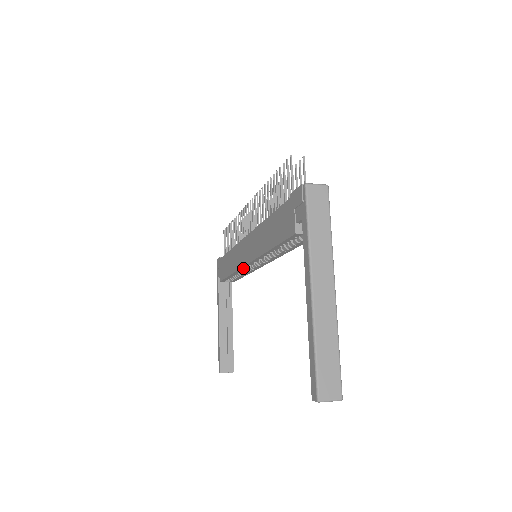
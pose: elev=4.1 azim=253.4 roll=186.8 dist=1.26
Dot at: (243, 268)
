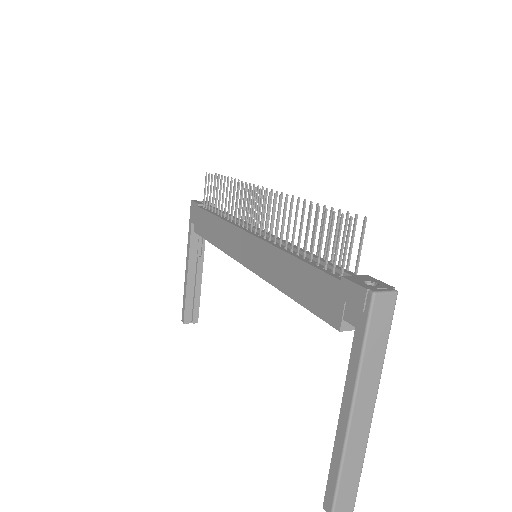
Dot at: (235, 258)
